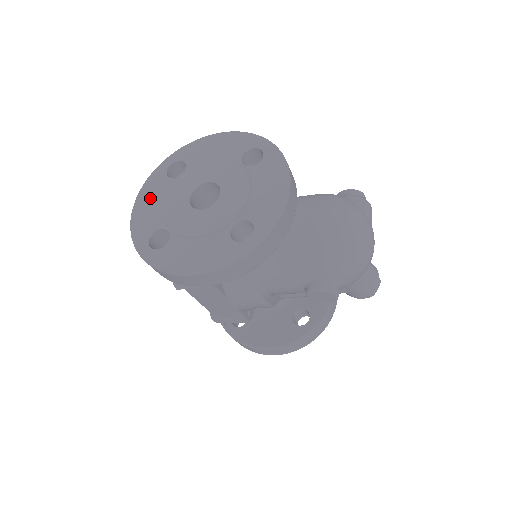
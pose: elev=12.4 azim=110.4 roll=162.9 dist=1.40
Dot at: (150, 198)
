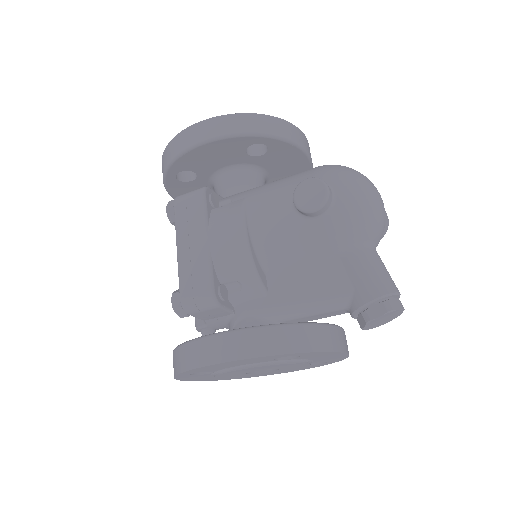
Dot at: occluded
